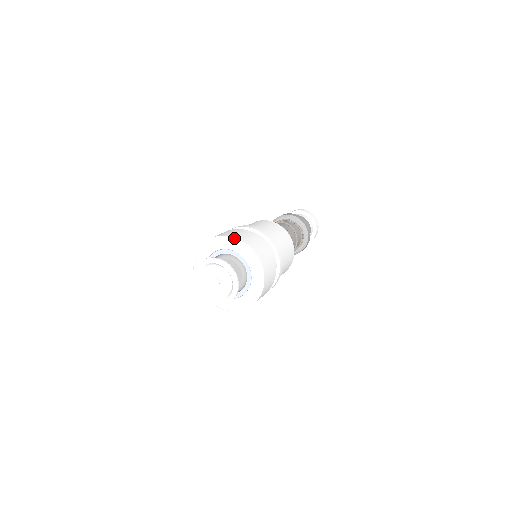
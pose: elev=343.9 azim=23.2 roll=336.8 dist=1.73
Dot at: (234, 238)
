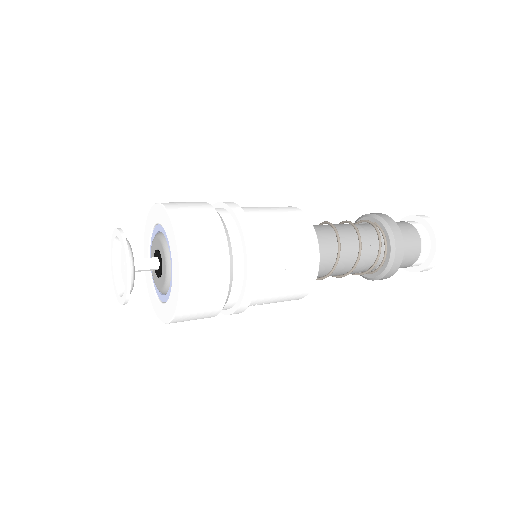
Dot at: (151, 208)
